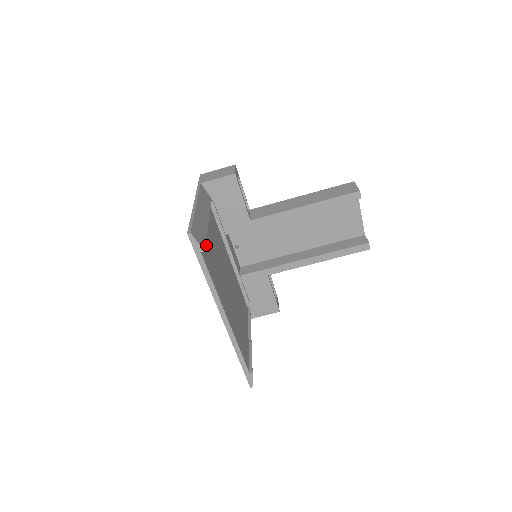
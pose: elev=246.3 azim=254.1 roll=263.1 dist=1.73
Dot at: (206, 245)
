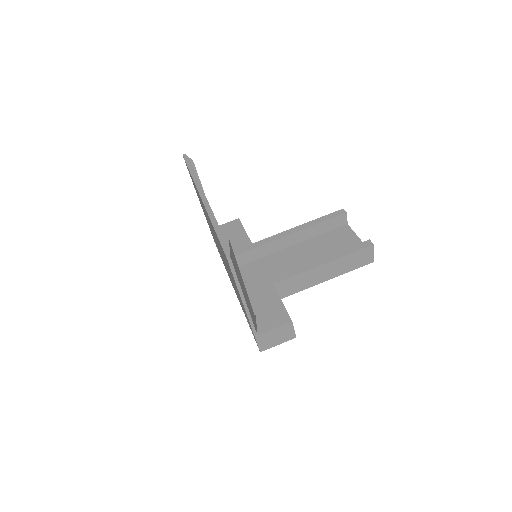
Dot at: occluded
